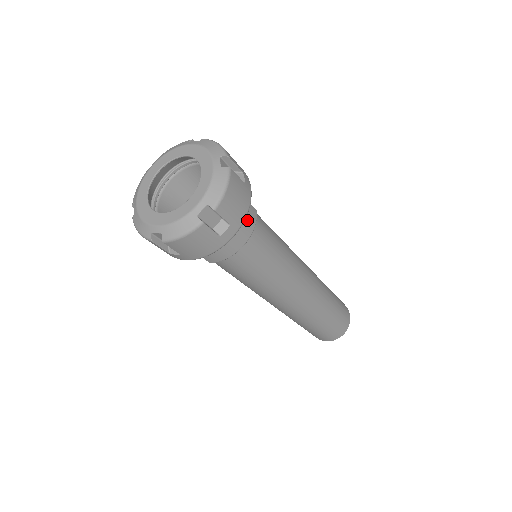
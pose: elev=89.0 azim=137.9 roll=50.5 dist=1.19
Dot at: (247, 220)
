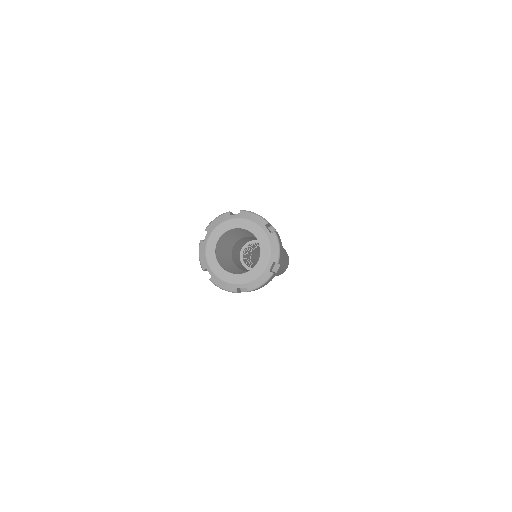
Dot at: occluded
